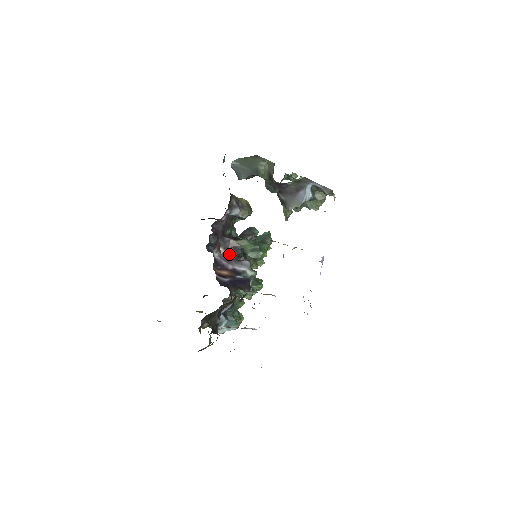
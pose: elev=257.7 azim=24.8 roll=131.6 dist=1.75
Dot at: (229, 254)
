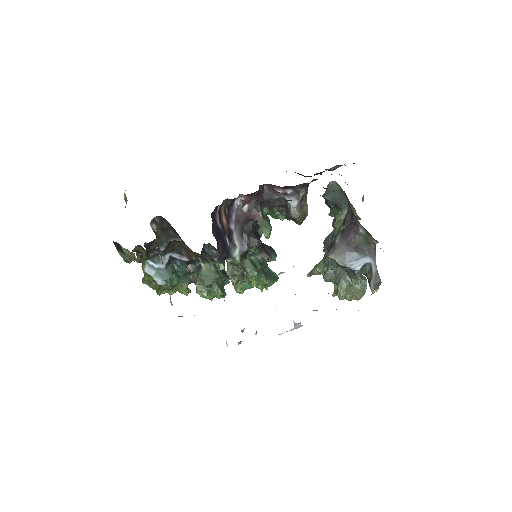
Dot at: (245, 219)
